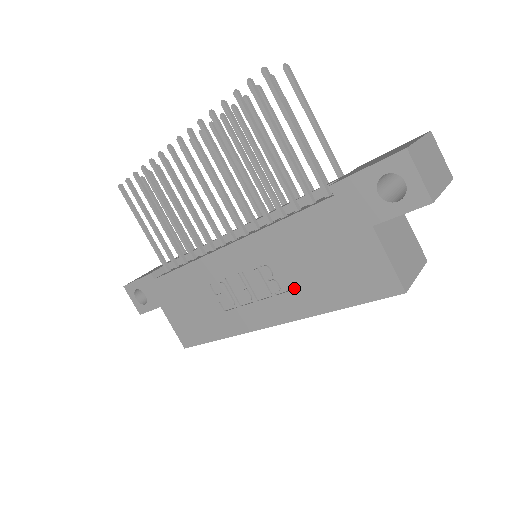
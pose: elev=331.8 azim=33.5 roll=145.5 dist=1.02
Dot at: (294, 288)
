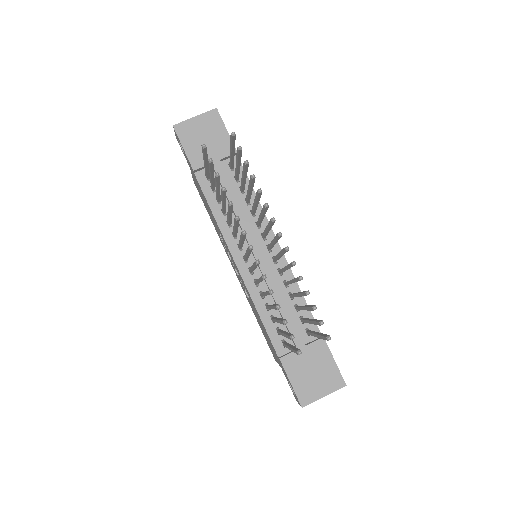
Dot at: (249, 301)
